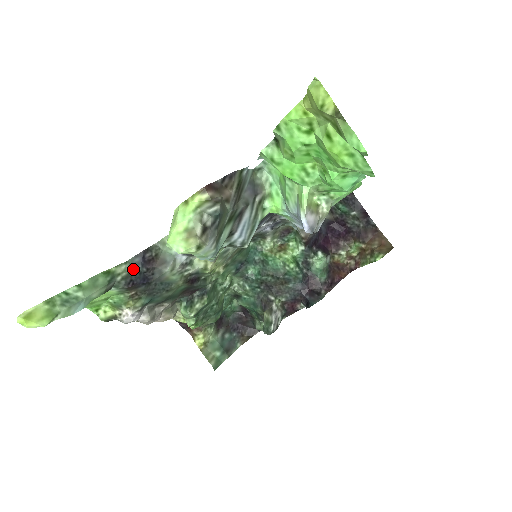
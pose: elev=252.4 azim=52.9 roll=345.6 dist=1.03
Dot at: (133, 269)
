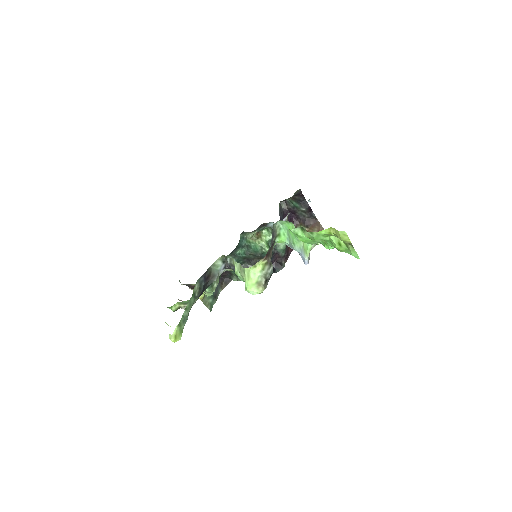
Dot at: (200, 285)
